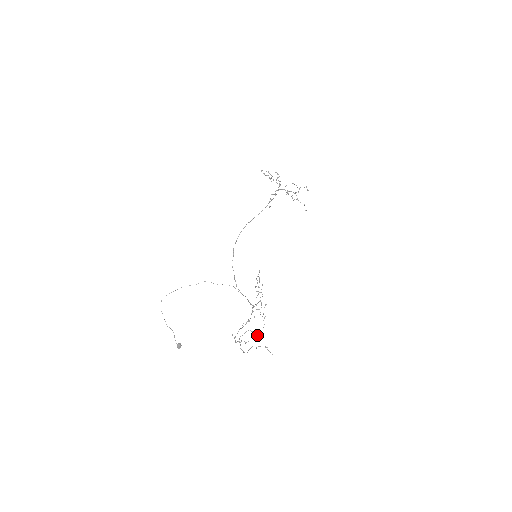
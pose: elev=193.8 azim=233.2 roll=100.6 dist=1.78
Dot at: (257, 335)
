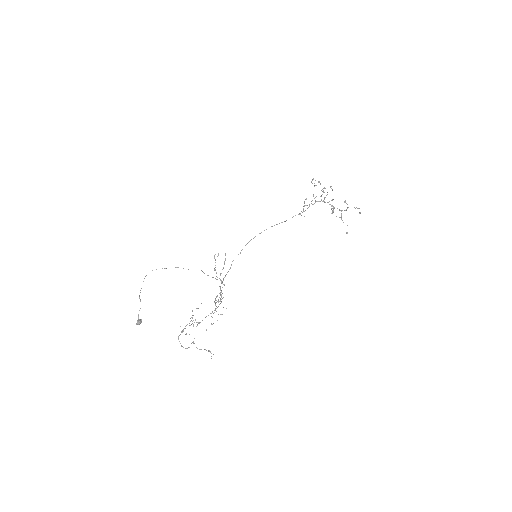
Dot at: occluded
